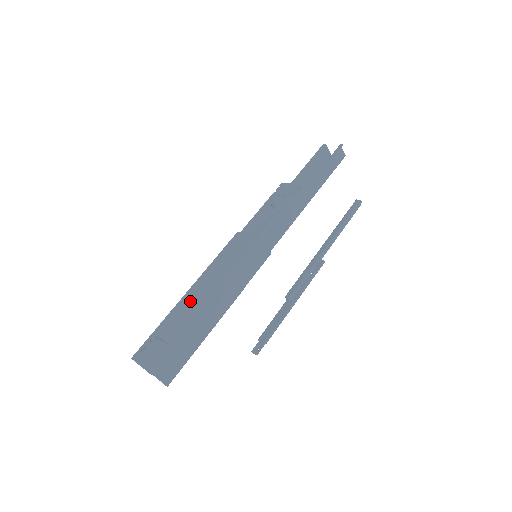
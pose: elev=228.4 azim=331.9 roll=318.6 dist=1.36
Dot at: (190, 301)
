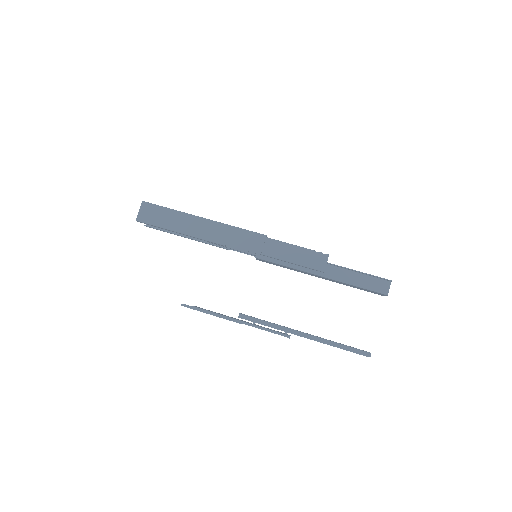
Dot at: occluded
